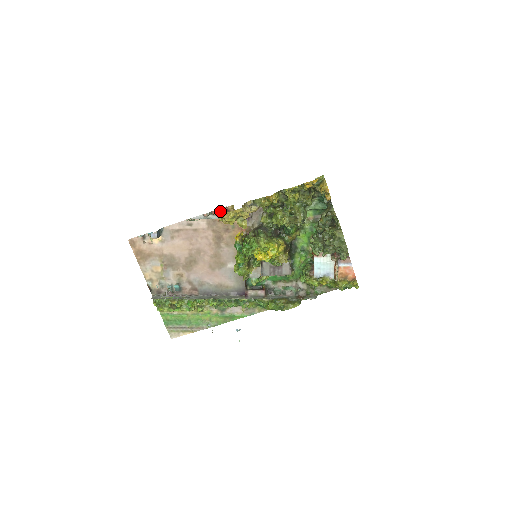
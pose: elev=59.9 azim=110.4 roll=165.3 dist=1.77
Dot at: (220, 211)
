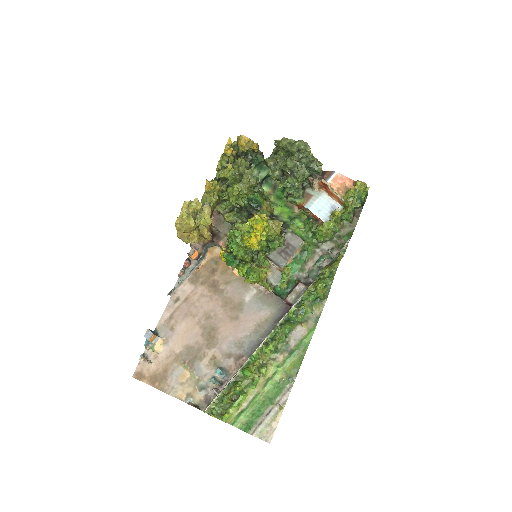
Dot at: (188, 255)
